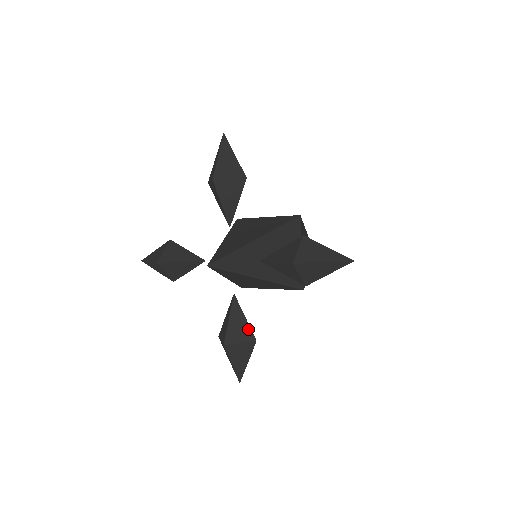
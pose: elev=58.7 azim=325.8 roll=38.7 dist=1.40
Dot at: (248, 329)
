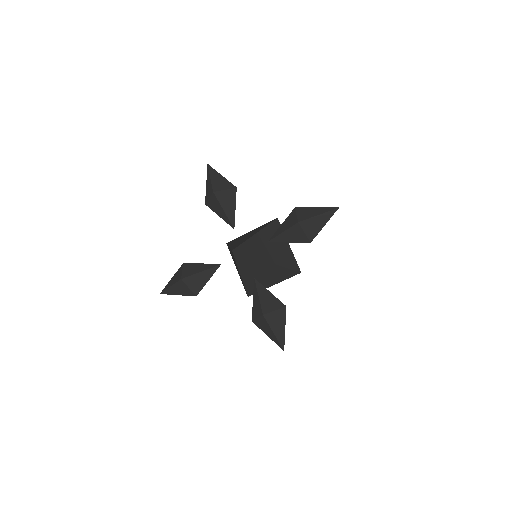
Dot at: (276, 300)
